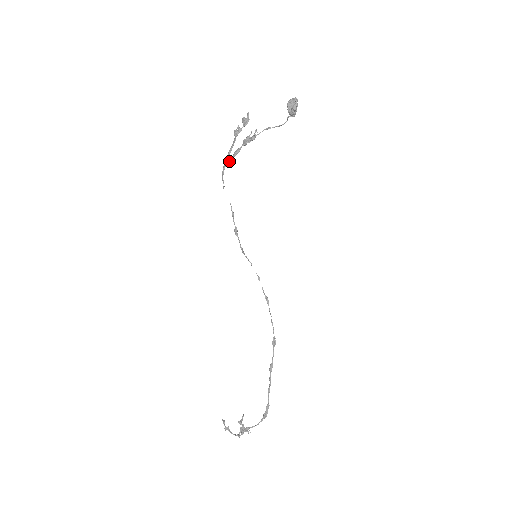
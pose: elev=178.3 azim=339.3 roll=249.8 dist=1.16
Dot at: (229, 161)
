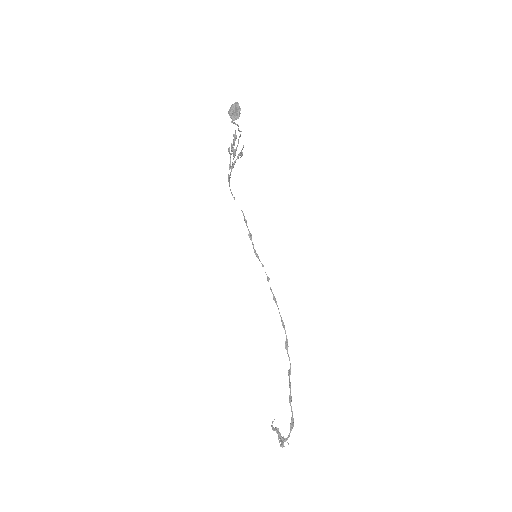
Dot at: (229, 175)
